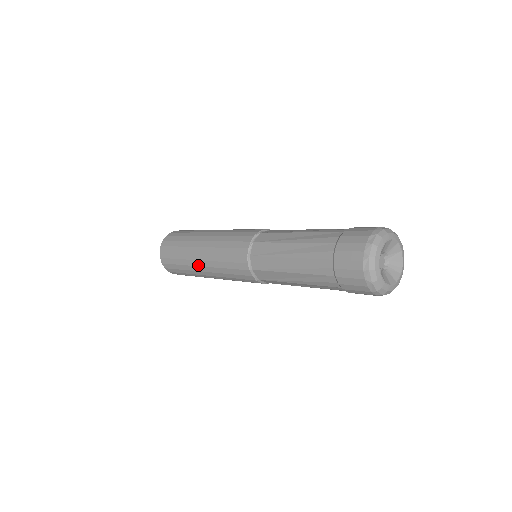
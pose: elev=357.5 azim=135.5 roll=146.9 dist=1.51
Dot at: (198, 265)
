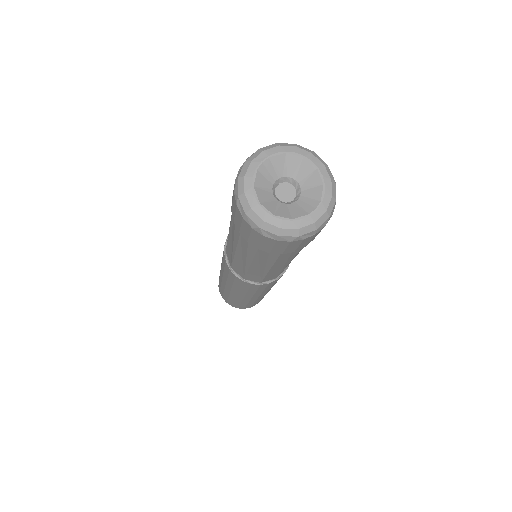
Dot at: occluded
